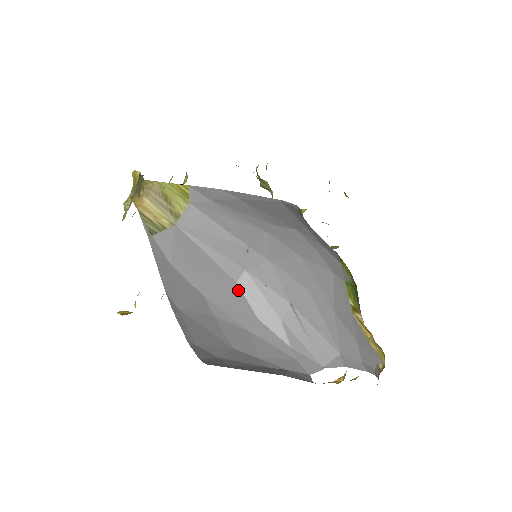
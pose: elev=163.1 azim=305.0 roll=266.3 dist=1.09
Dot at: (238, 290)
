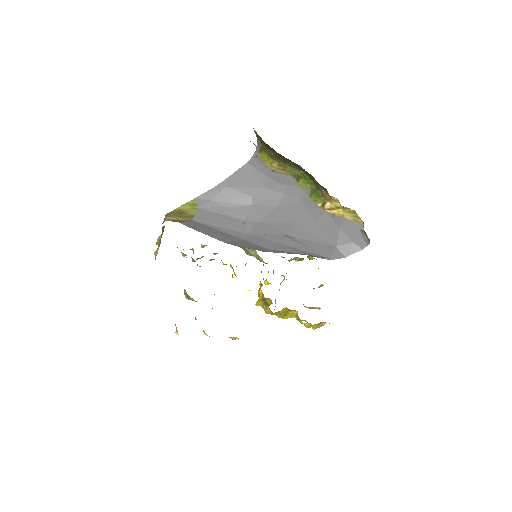
Dot at: (247, 242)
